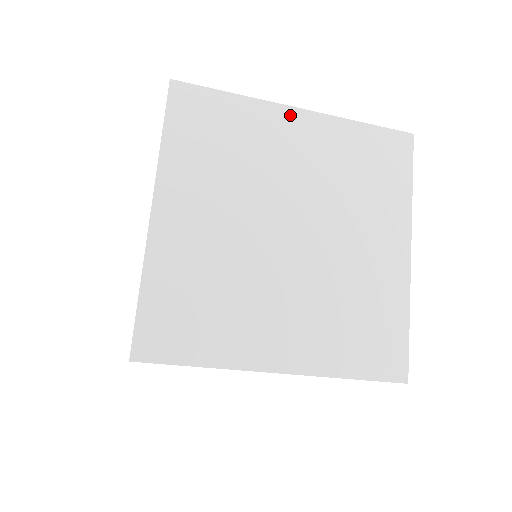
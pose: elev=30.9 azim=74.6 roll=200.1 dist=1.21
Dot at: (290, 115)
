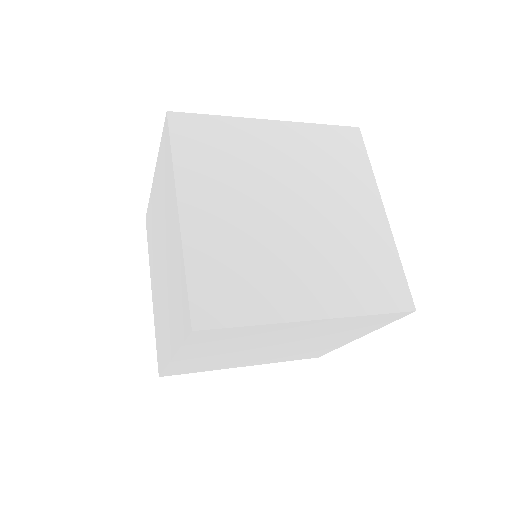
Dot at: (303, 323)
